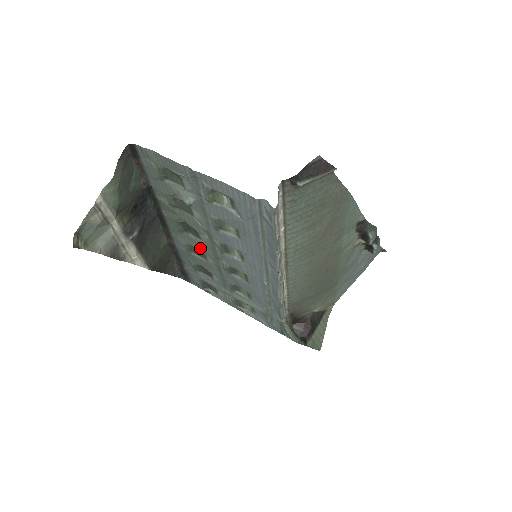
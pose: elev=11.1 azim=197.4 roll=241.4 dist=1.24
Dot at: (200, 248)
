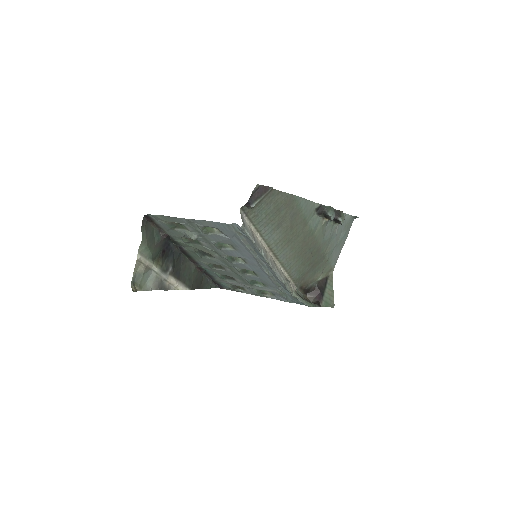
Dot at: (217, 263)
